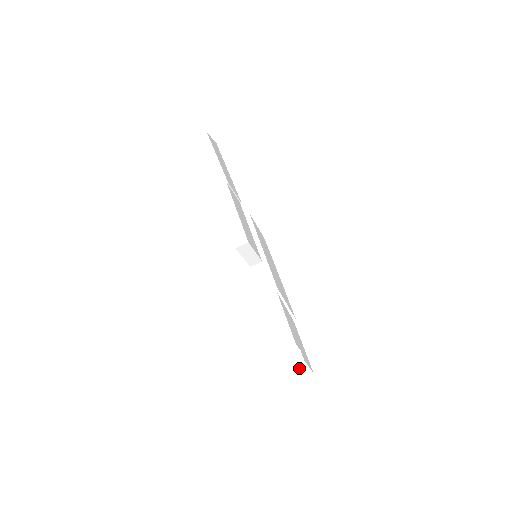
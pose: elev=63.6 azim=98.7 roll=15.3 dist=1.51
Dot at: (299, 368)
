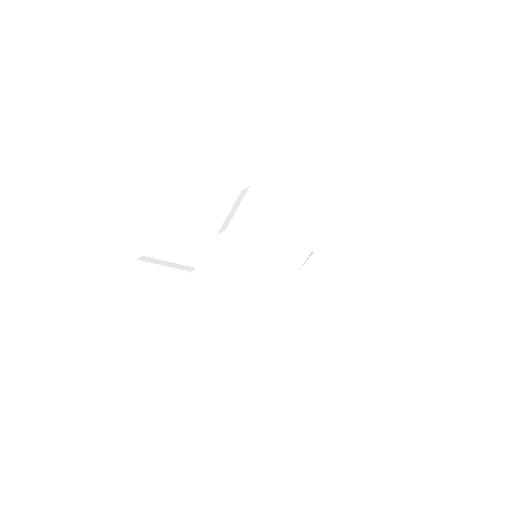
Dot at: occluded
